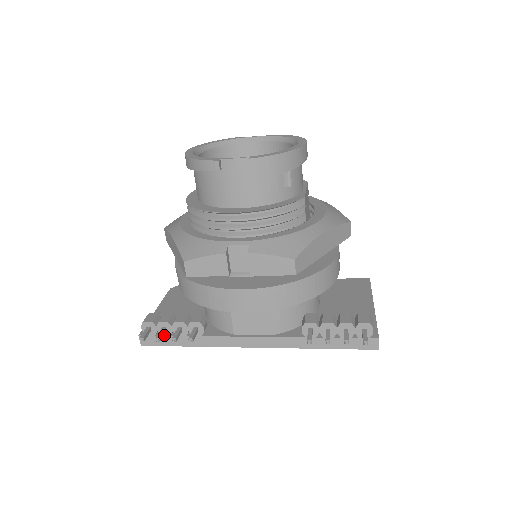
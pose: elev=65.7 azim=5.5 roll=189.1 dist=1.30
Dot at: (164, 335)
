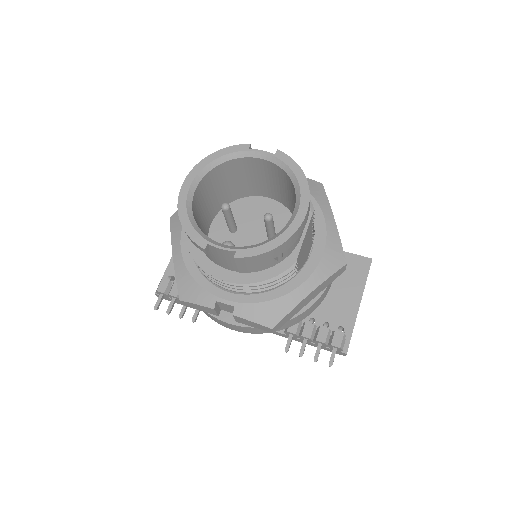
Dot at: occluded
